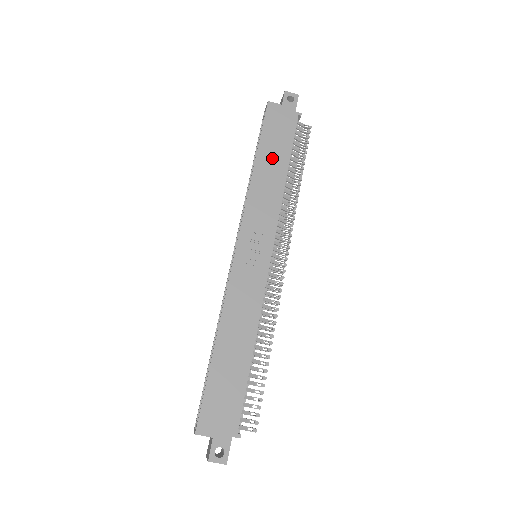
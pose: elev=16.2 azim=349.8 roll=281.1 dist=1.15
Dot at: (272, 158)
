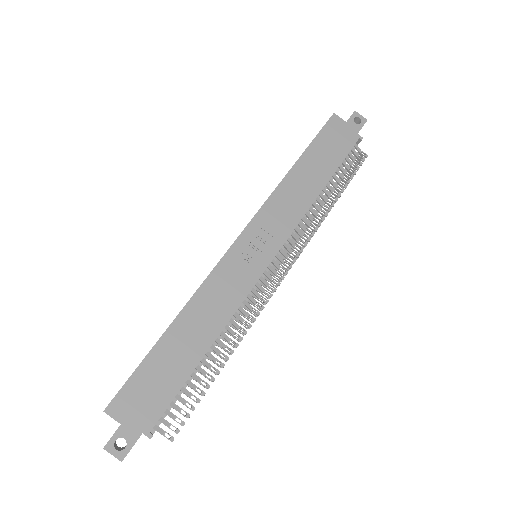
Dot at: (315, 167)
